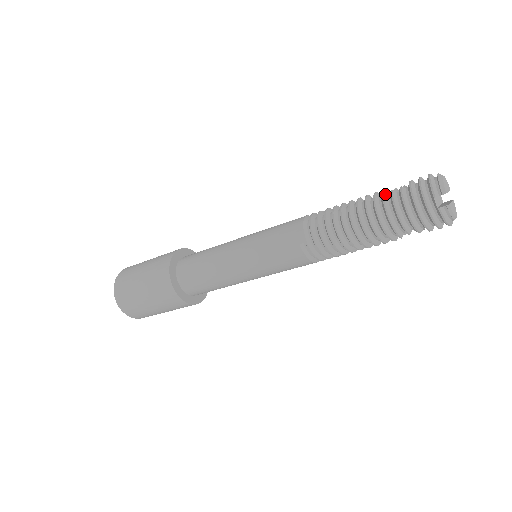
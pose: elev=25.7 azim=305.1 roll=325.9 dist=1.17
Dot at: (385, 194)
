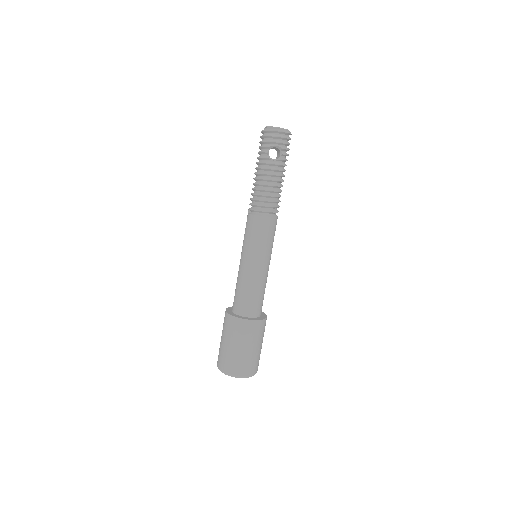
Dot at: occluded
